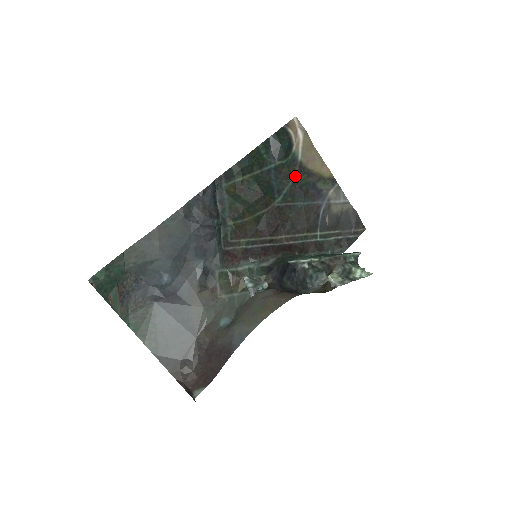
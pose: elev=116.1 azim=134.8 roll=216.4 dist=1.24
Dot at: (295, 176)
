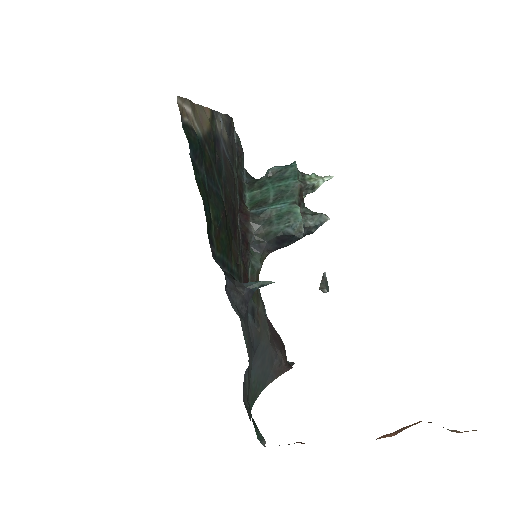
Dot at: (210, 155)
